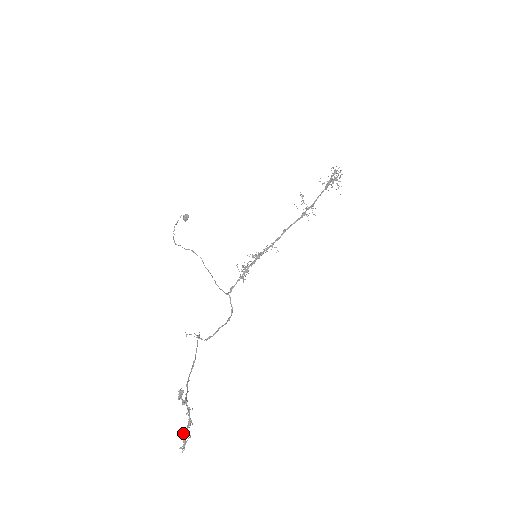
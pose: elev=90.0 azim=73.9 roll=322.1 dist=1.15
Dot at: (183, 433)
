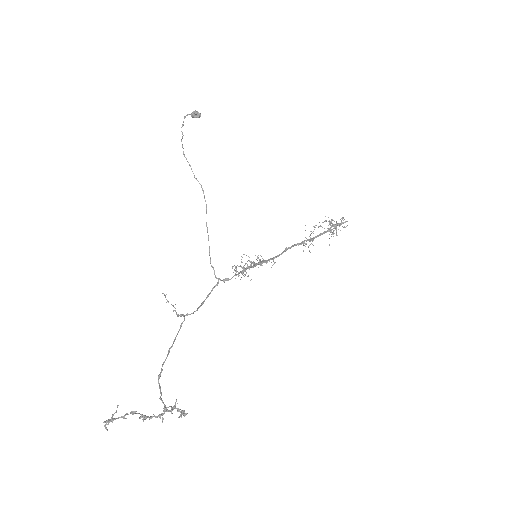
Dot at: (123, 416)
